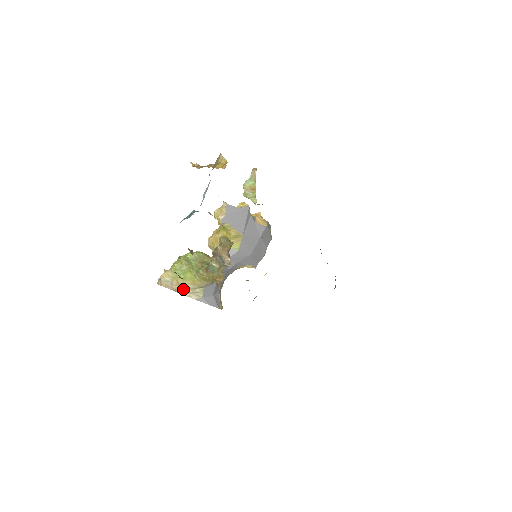
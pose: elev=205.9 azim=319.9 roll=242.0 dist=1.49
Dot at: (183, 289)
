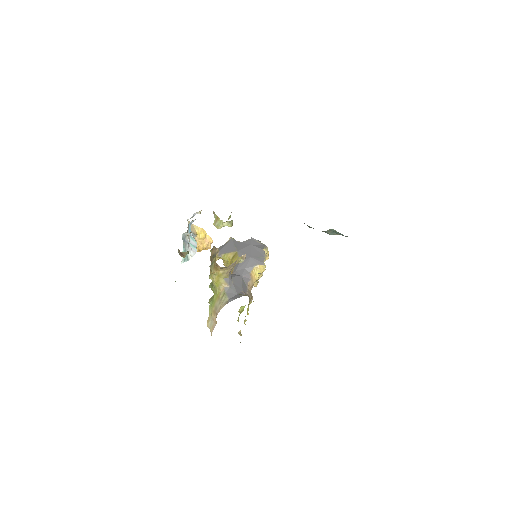
Dot at: (217, 310)
